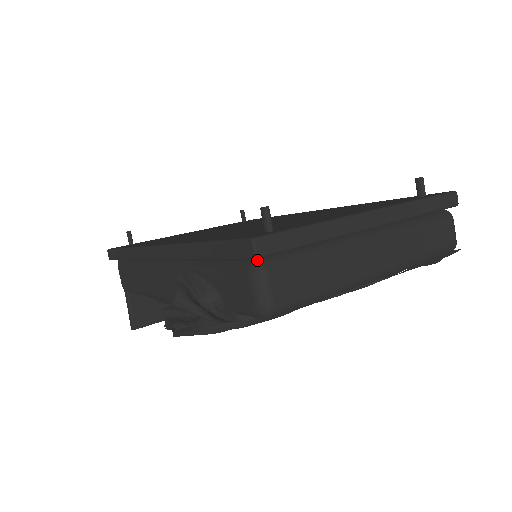
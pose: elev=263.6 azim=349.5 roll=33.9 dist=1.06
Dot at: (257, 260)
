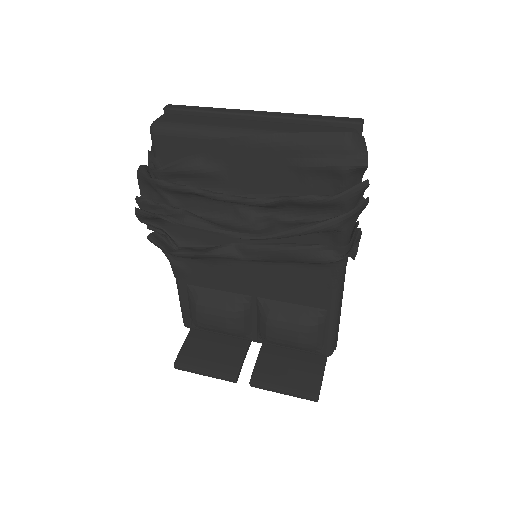
Dot at: occluded
